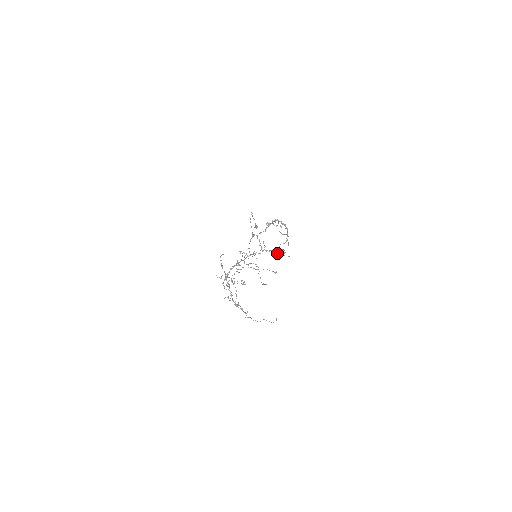
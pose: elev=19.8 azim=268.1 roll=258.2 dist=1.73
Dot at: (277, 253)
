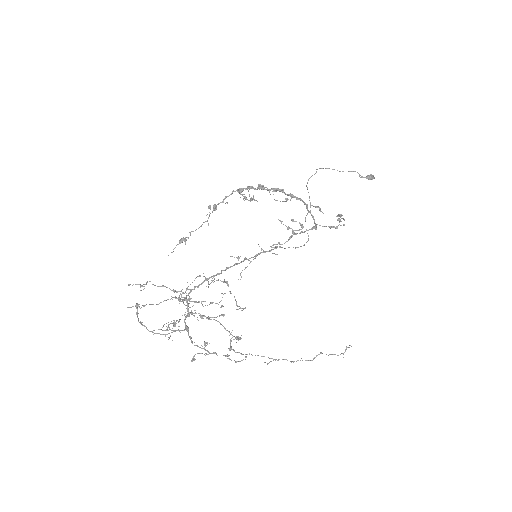
Dot at: occluded
